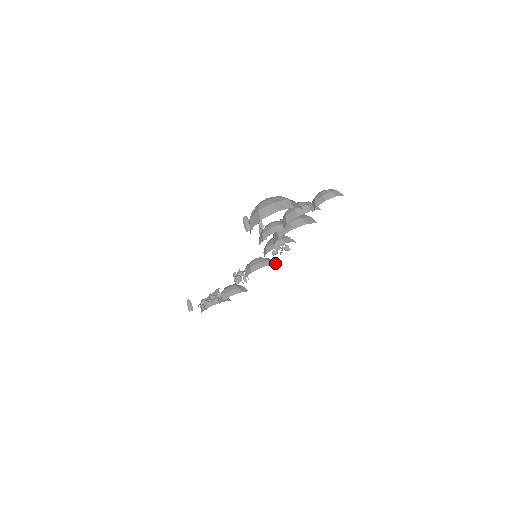
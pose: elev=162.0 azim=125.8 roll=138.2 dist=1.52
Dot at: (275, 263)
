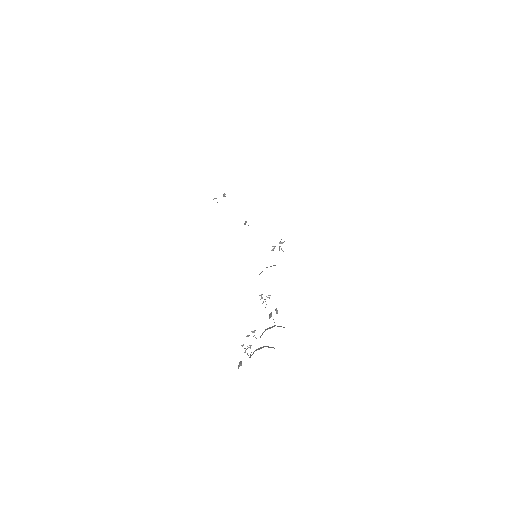
Dot at: occluded
